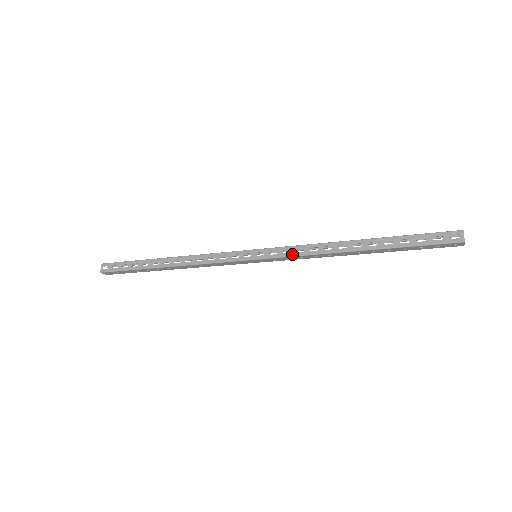
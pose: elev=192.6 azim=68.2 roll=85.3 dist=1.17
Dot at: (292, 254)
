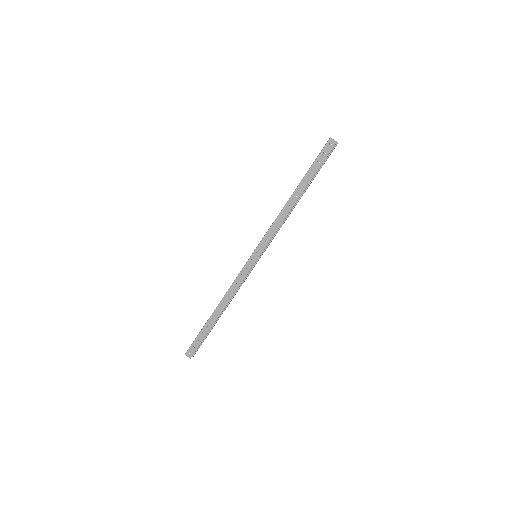
Dot at: (267, 231)
